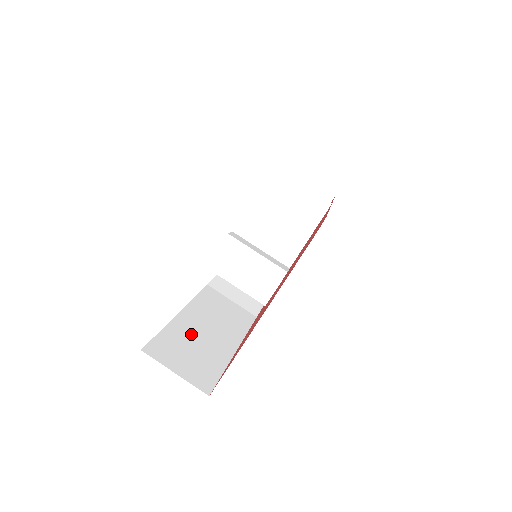
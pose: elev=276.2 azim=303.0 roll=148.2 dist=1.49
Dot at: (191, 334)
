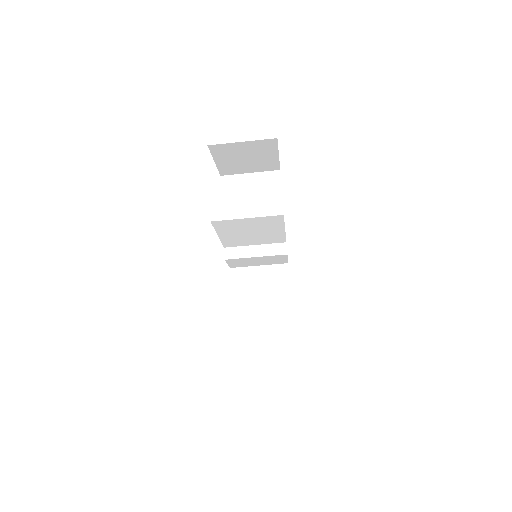
Dot at: (256, 304)
